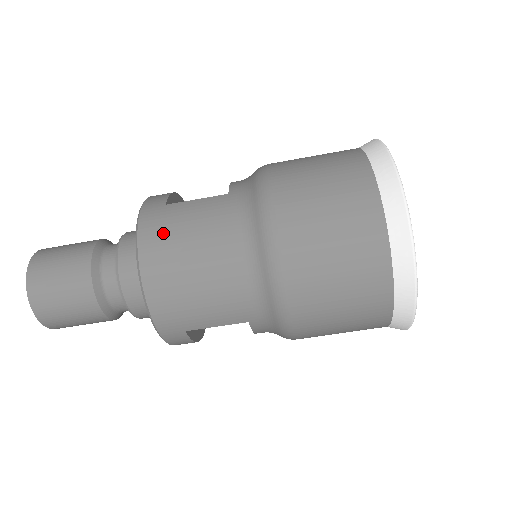
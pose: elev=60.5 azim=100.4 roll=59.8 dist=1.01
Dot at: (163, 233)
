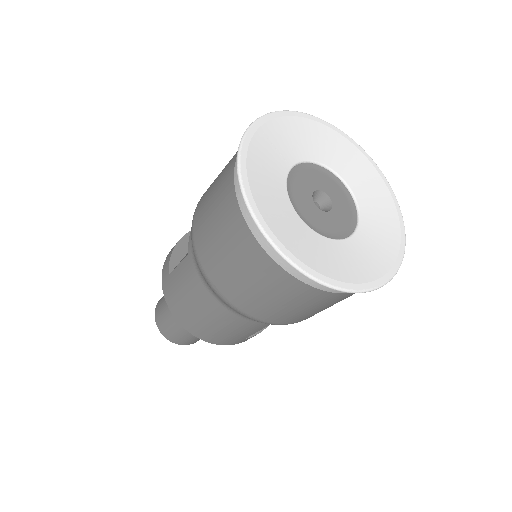
Dot at: (177, 303)
